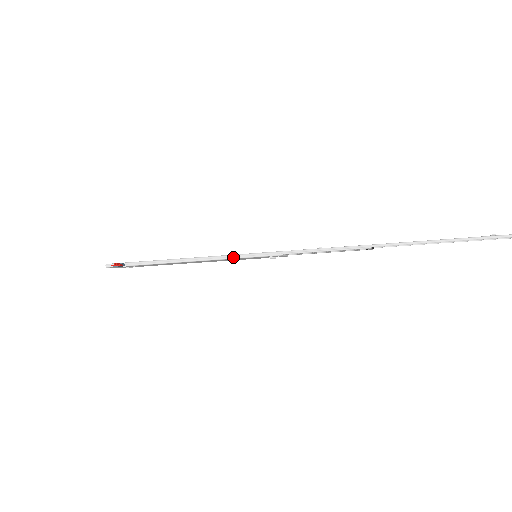
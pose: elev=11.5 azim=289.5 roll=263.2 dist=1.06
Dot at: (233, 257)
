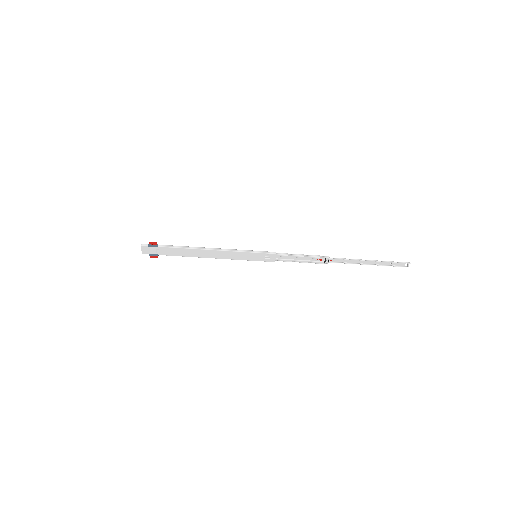
Dot at: (243, 251)
